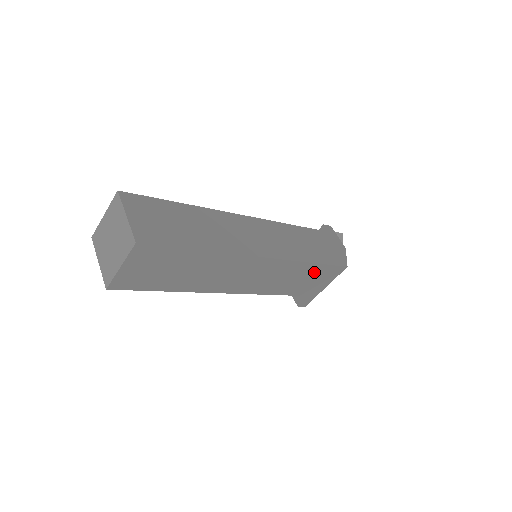
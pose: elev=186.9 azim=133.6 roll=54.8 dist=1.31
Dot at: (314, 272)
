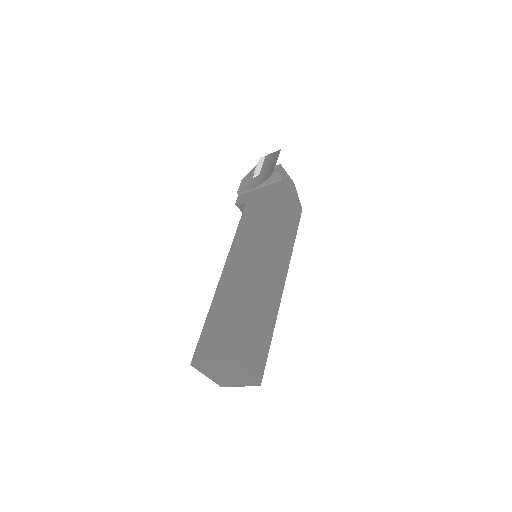
Dot at: occluded
